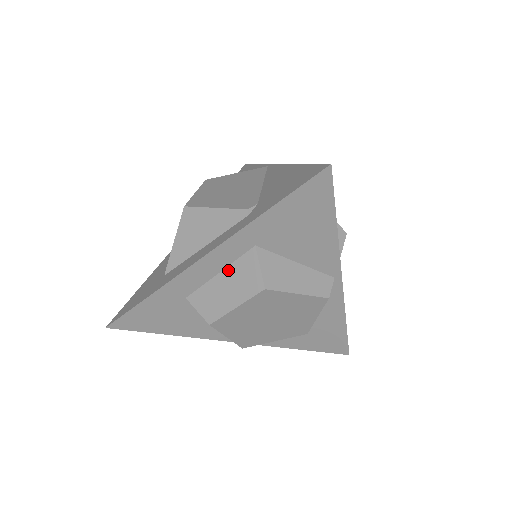
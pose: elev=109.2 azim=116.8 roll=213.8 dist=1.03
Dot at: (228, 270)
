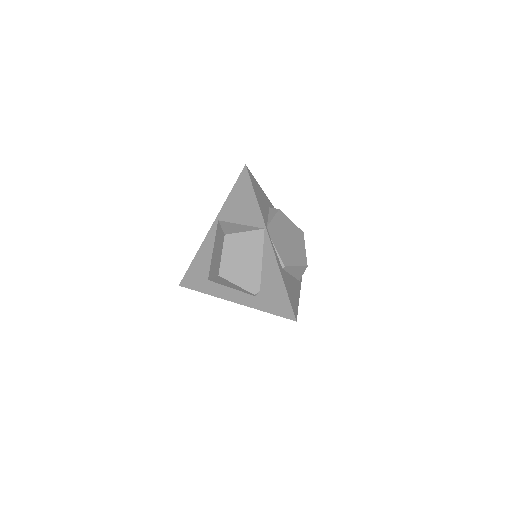
Dot at: occluded
